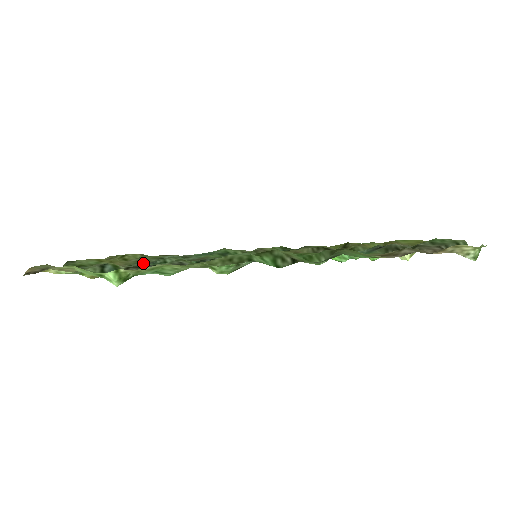
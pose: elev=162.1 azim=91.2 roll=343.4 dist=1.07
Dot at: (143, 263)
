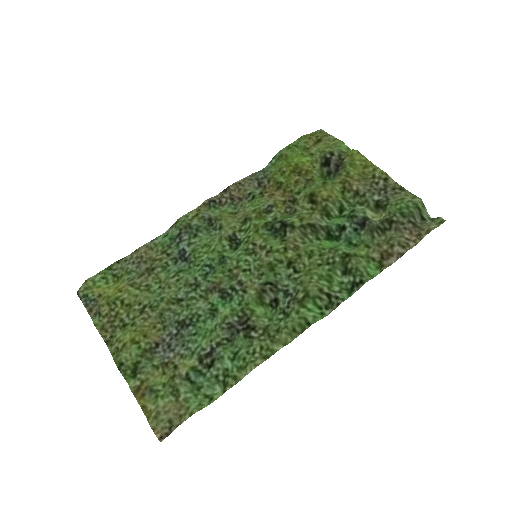
Dot at: (176, 323)
